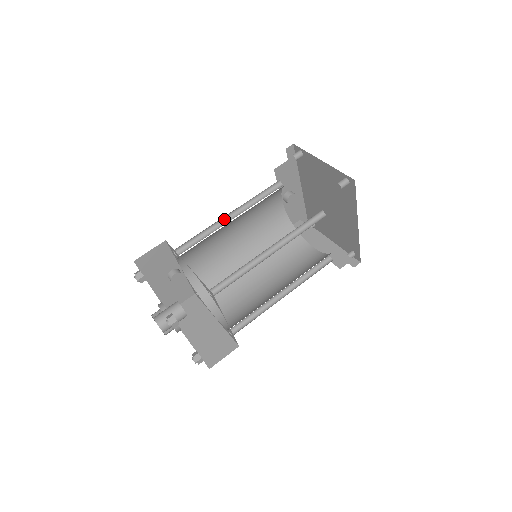
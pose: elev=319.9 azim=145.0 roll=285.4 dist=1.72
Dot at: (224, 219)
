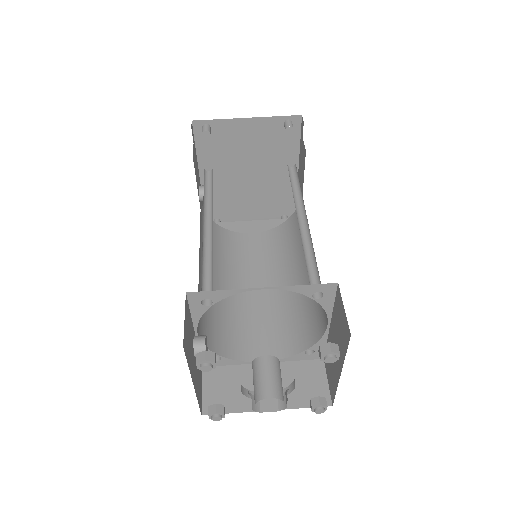
Dot at: (203, 233)
